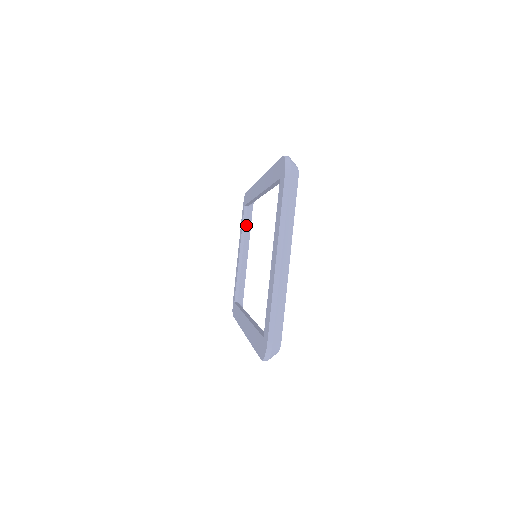
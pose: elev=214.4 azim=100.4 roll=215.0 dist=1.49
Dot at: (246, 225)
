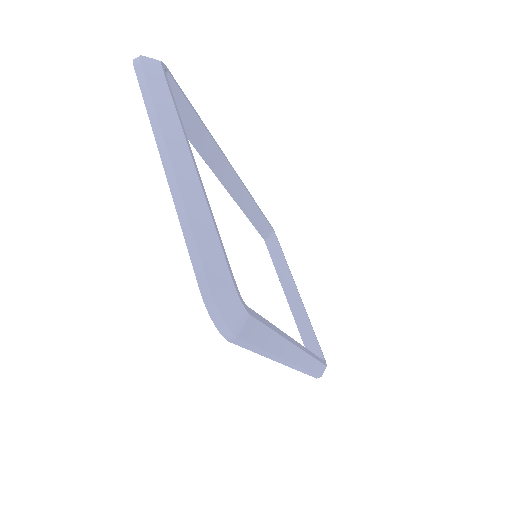
Dot at: (277, 260)
